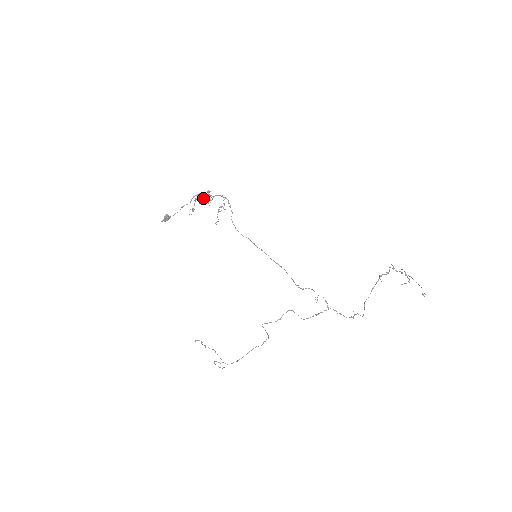
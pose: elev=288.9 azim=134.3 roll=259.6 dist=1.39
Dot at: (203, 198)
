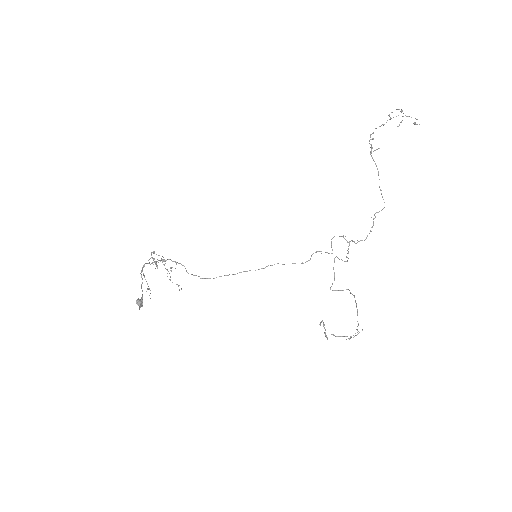
Dot at: (153, 262)
